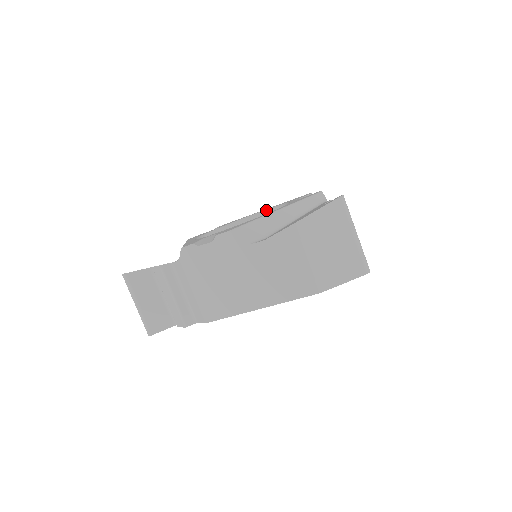
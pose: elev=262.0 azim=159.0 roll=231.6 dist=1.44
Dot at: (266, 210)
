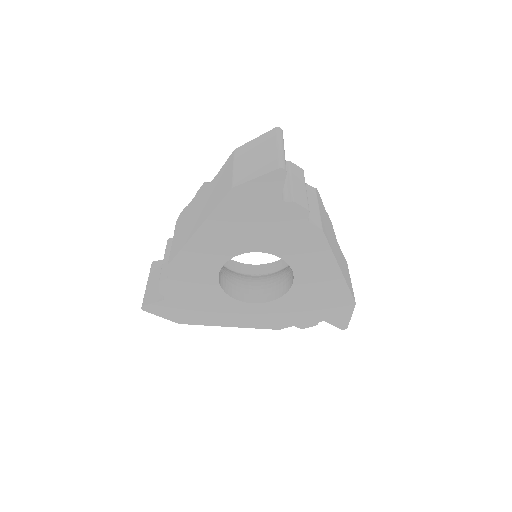
Dot at: occluded
